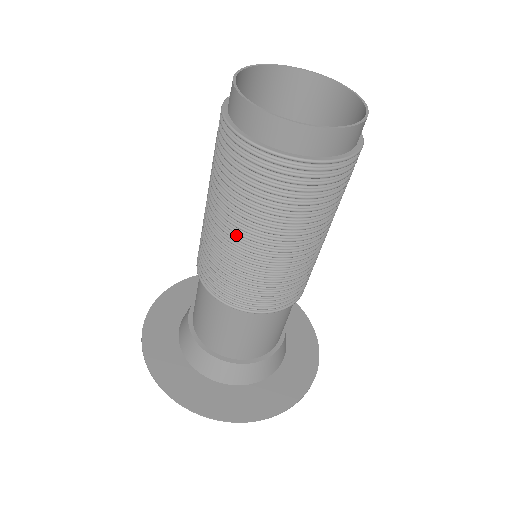
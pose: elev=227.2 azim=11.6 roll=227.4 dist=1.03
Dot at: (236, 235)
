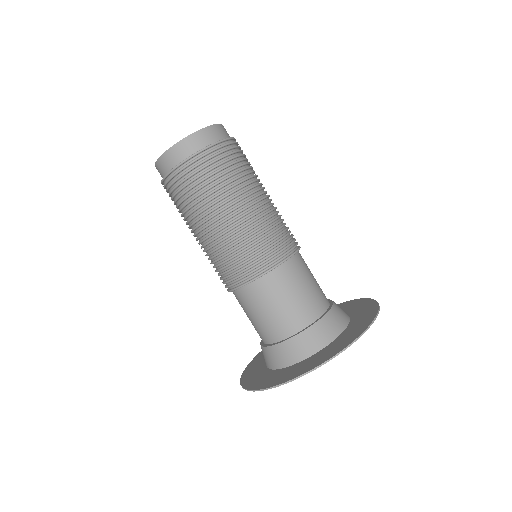
Dot at: (217, 224)
